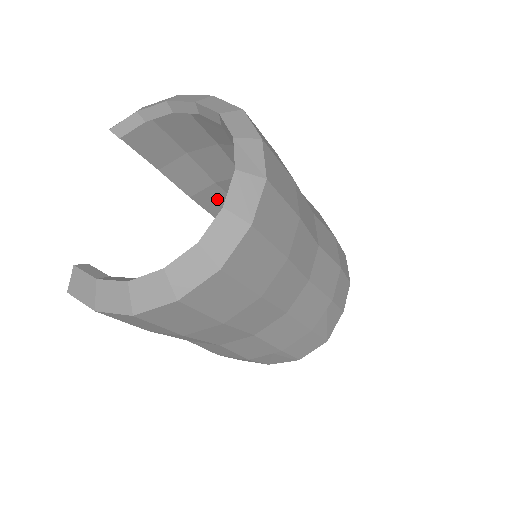
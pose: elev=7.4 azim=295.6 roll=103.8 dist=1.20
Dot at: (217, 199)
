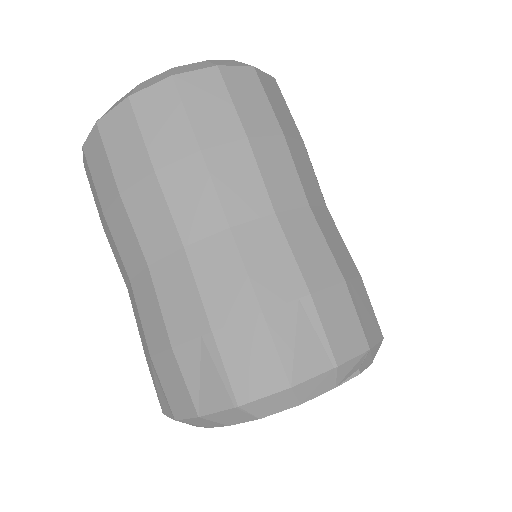
Dot at: occluded
